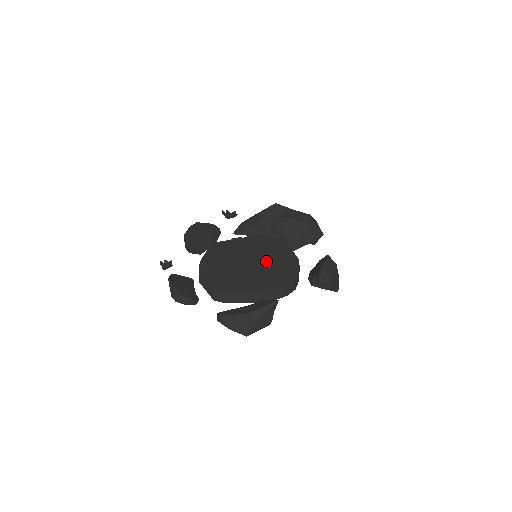
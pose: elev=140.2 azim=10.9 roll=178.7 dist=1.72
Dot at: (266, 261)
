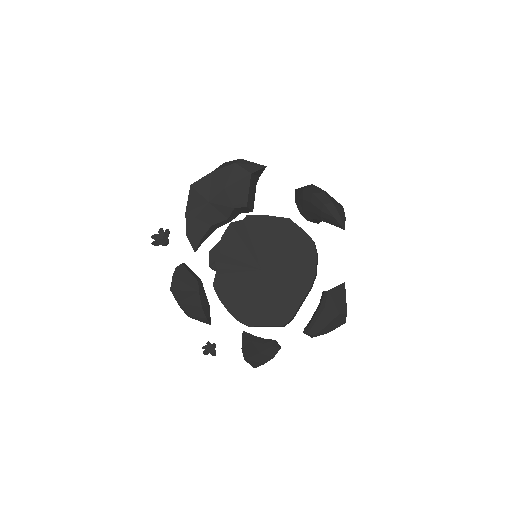
Dot at: (273, 253)
